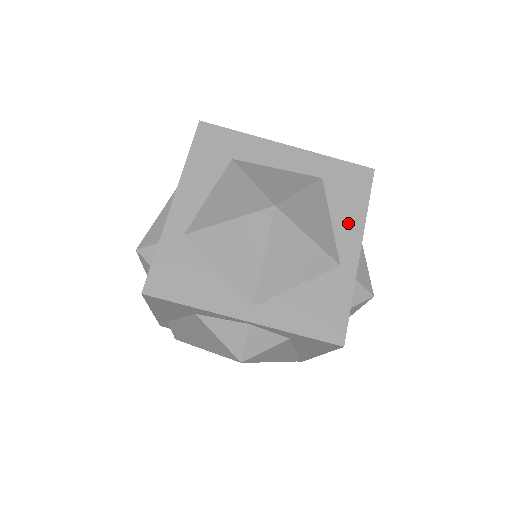
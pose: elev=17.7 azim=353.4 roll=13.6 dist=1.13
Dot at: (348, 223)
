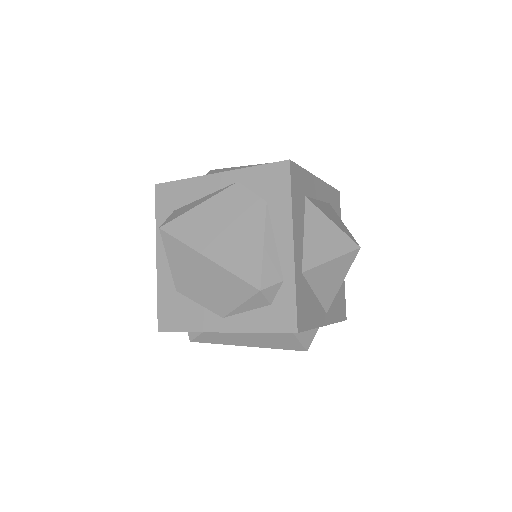
Dot at: occluded
